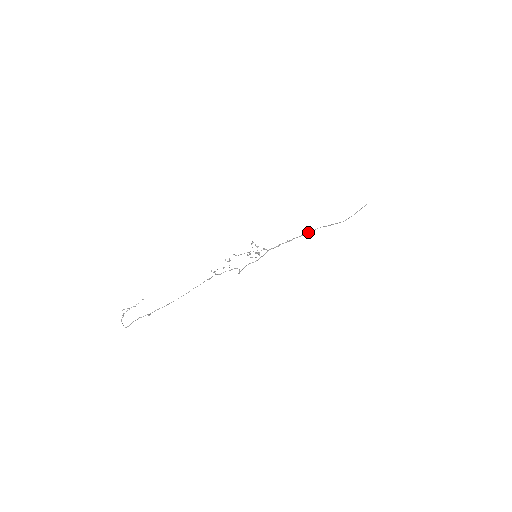
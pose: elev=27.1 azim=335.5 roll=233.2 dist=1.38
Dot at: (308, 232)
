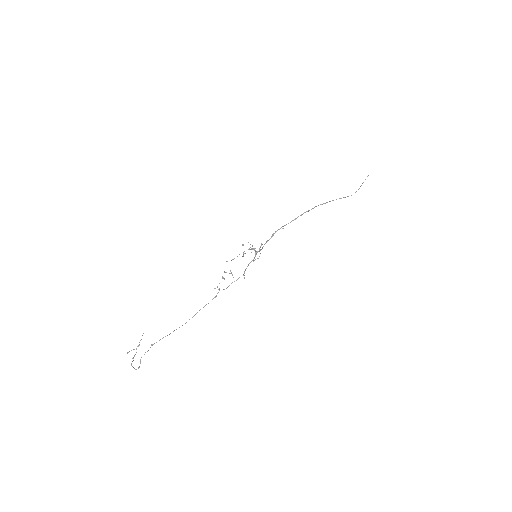
Dot at: (303, 213)
